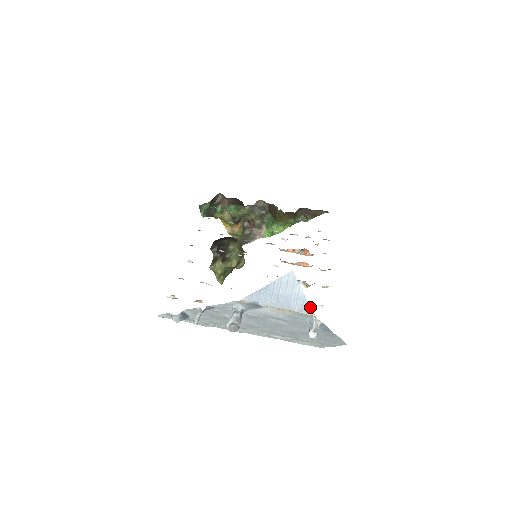
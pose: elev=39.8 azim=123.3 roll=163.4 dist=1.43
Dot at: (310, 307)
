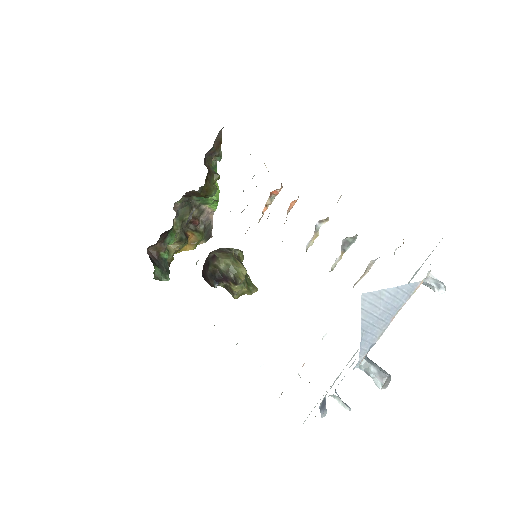
Dot at: (412, 284)
